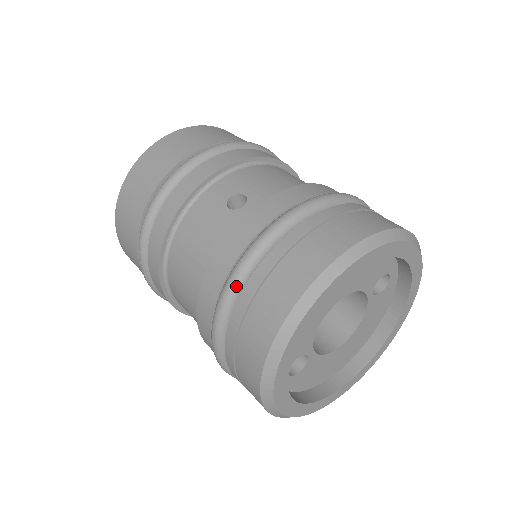
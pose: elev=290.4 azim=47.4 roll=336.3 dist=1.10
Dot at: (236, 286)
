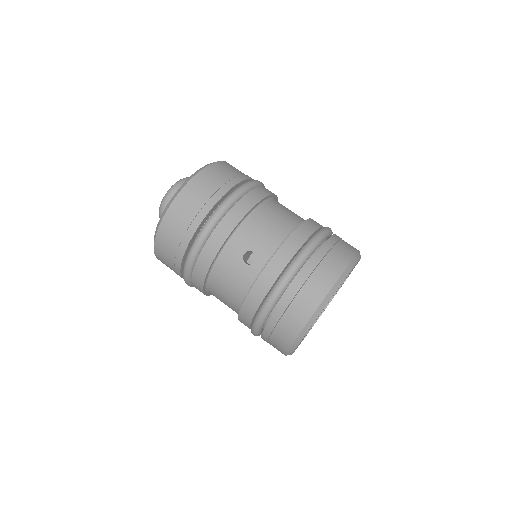
Dot at: (265, 317)
